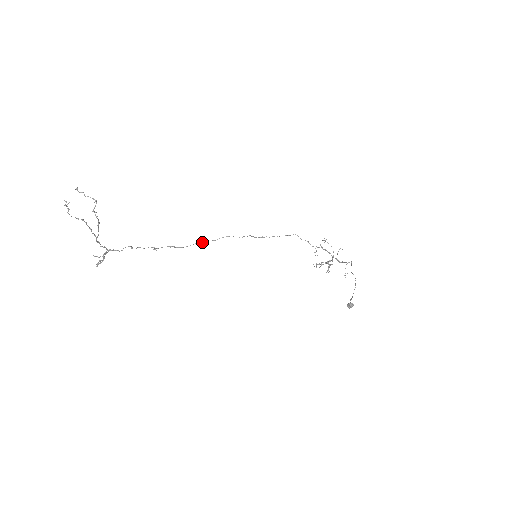
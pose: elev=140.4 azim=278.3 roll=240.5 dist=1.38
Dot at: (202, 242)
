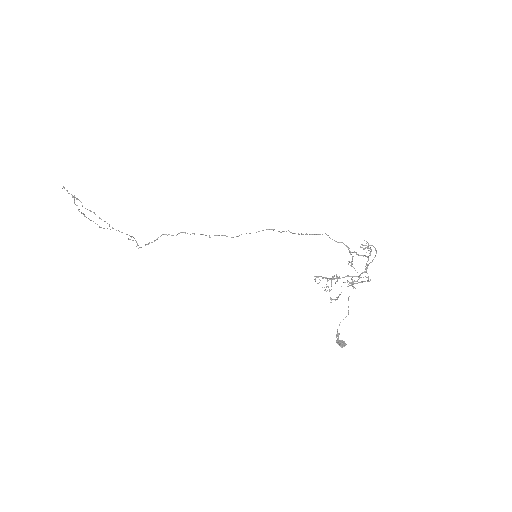
Dot at: (246, 233)
